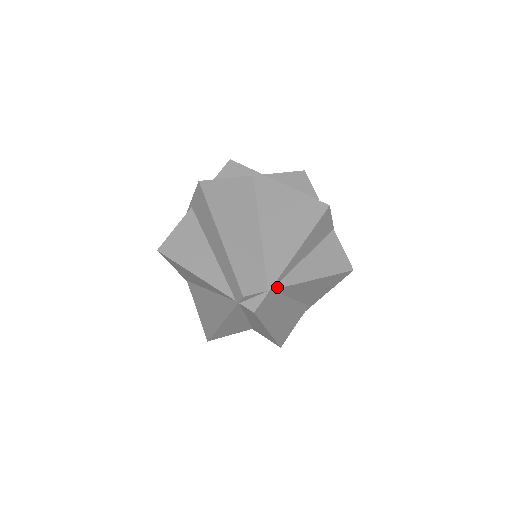
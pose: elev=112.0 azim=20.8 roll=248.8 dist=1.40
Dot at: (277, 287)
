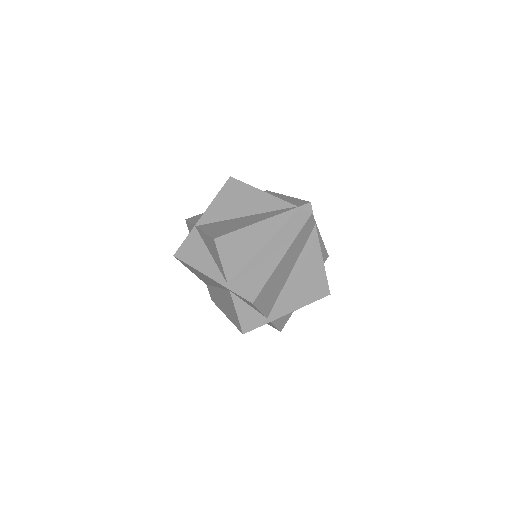
Dot at: (316, 229)
